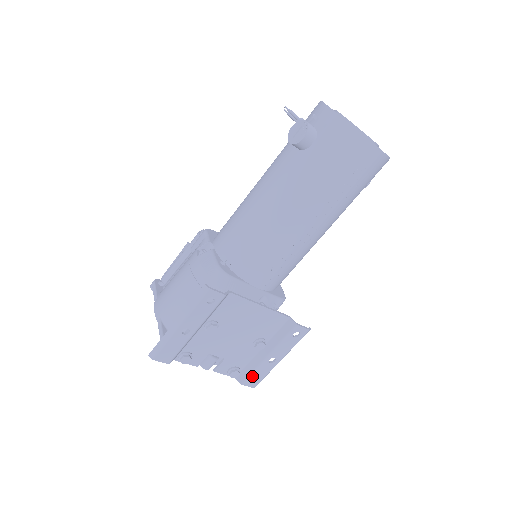
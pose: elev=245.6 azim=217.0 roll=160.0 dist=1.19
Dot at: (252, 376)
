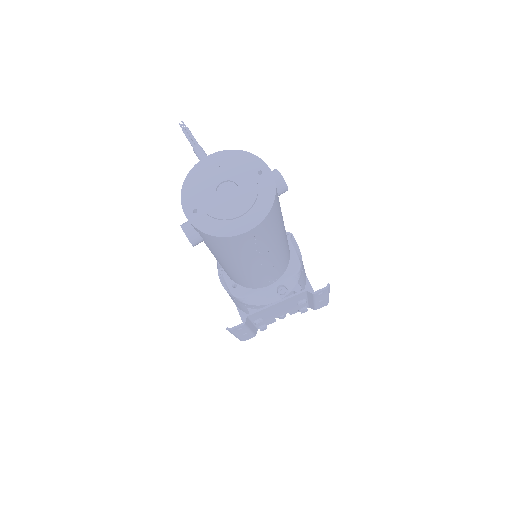
Dot at: (317, 307)
